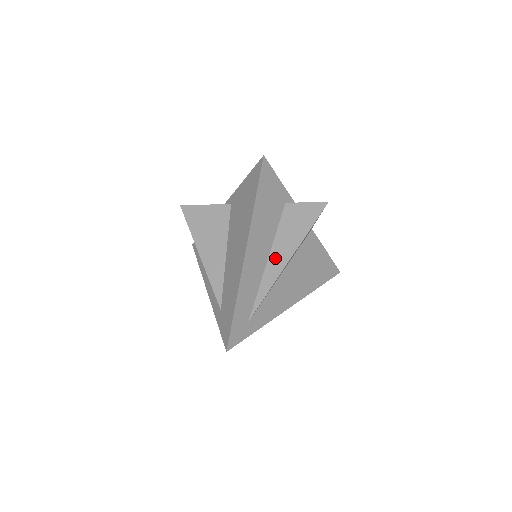
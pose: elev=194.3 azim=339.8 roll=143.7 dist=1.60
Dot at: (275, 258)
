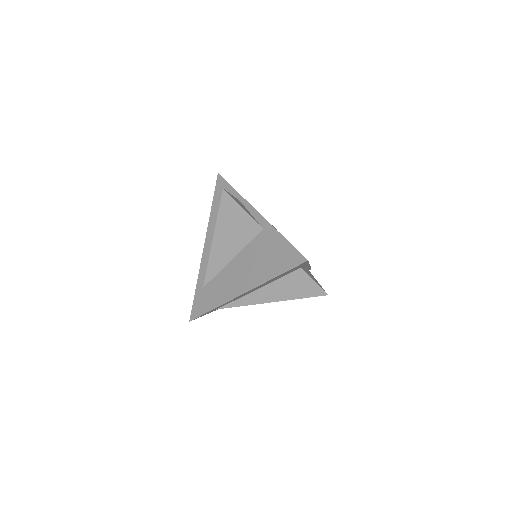
Dot at: (263, 293)
